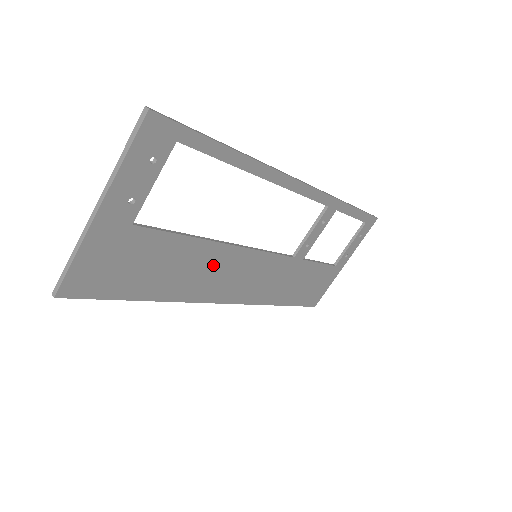
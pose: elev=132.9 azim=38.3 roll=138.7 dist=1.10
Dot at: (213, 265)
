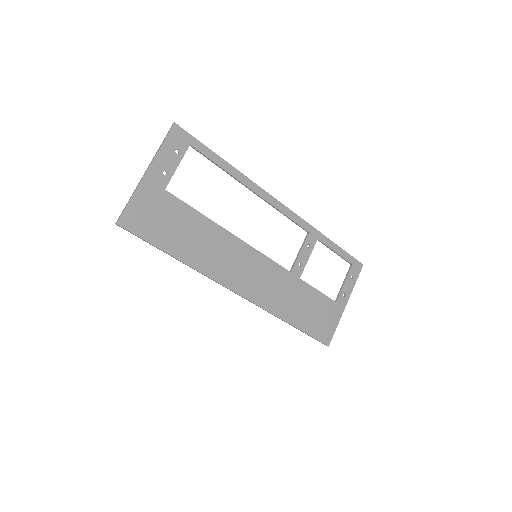
Dot at: (222, 248)
